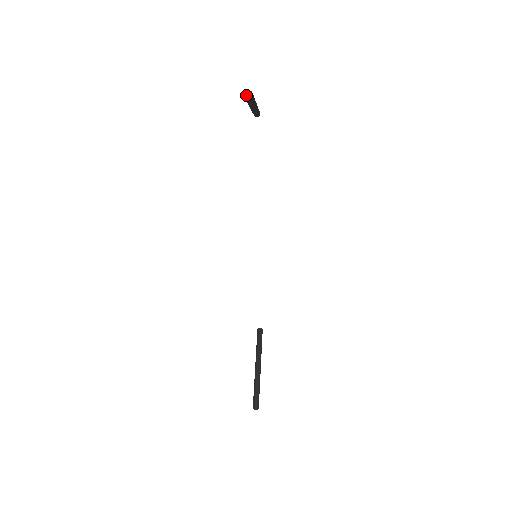
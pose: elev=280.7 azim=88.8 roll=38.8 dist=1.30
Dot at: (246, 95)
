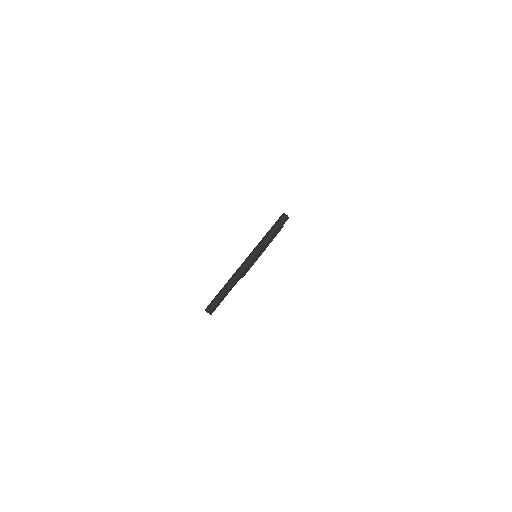
Dot at: (206, 311)
